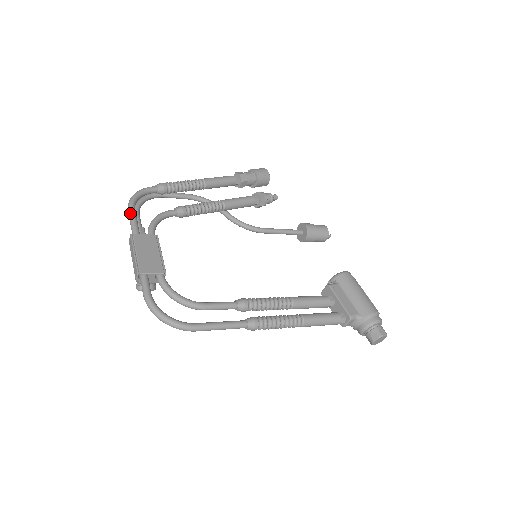
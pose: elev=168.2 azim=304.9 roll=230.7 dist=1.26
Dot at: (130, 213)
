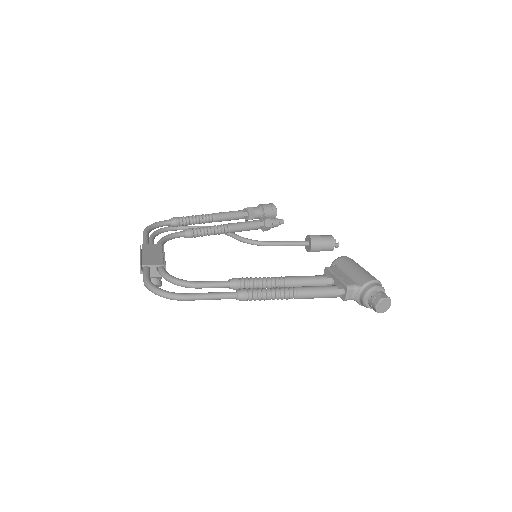
Dot at: (143, 235)
